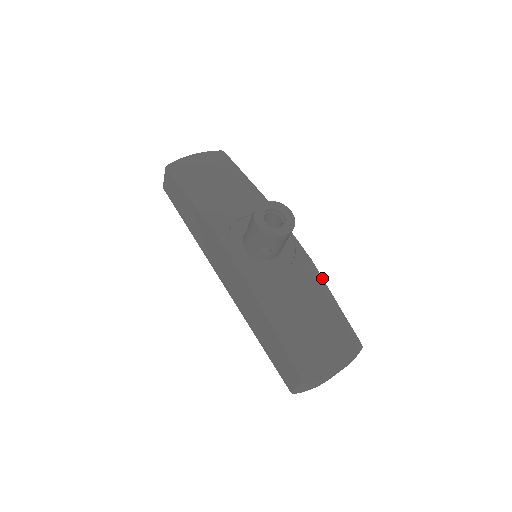
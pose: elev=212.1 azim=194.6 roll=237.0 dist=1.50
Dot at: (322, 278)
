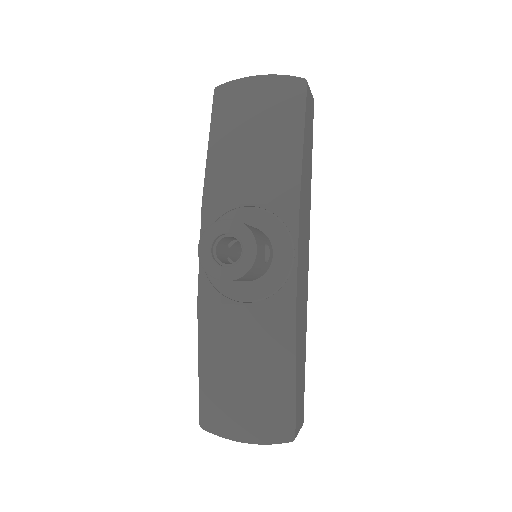
Dot at: (295, 337)
